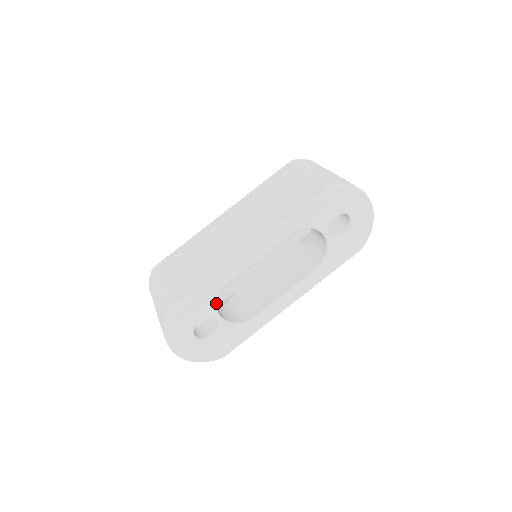
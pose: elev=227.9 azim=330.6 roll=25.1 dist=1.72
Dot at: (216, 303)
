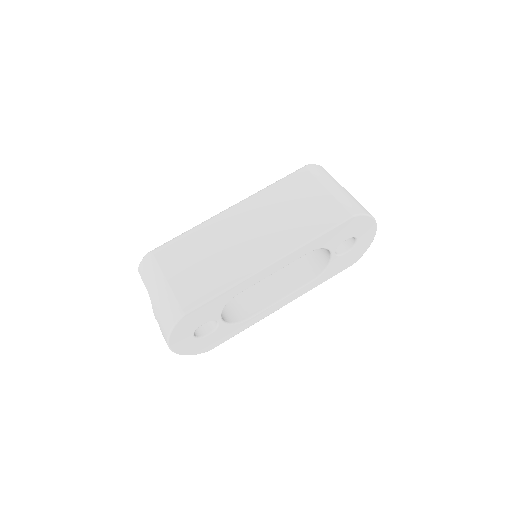
Dot at: (223, 308)
